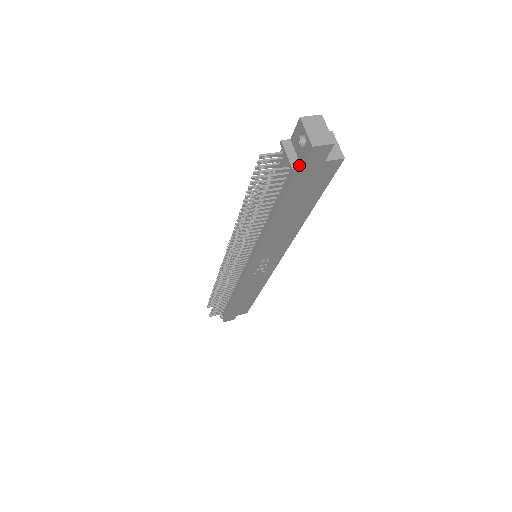
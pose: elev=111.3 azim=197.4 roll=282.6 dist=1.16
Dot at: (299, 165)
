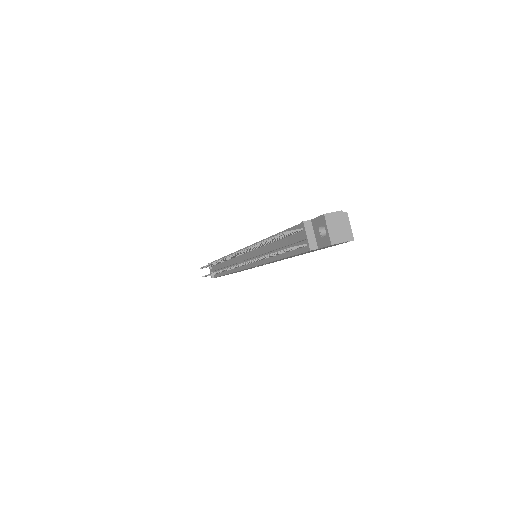
Dot at: (316, 246)
